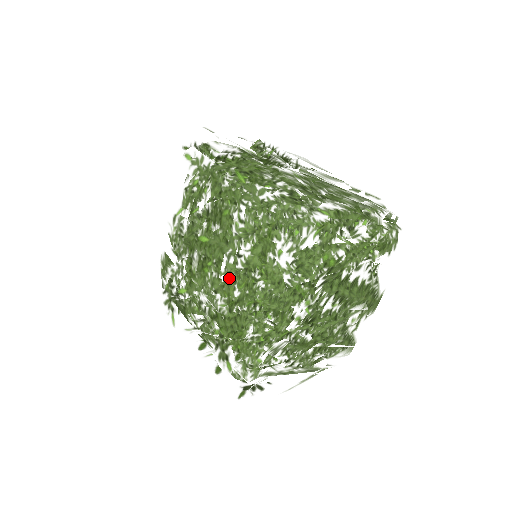
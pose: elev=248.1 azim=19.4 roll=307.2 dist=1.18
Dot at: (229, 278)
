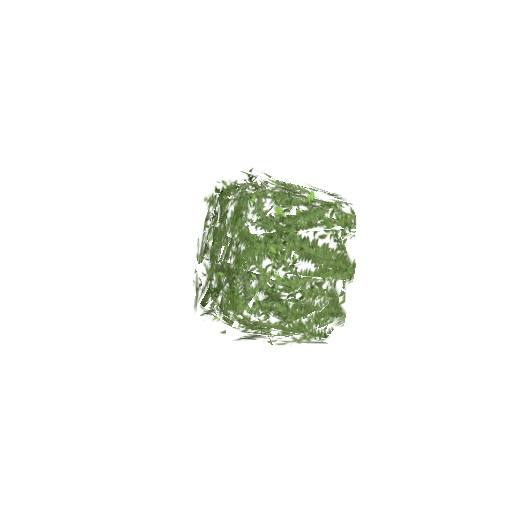
Dot at: occluded
